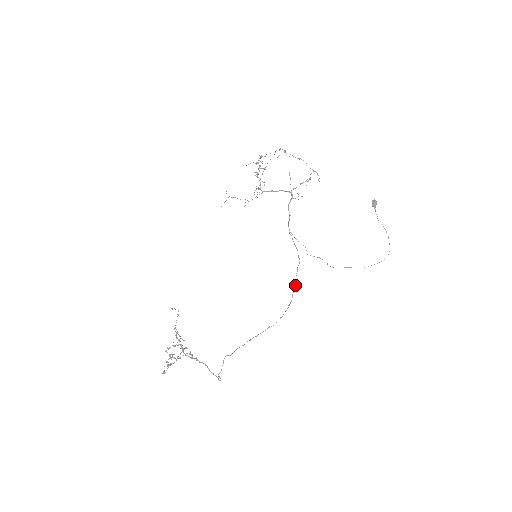
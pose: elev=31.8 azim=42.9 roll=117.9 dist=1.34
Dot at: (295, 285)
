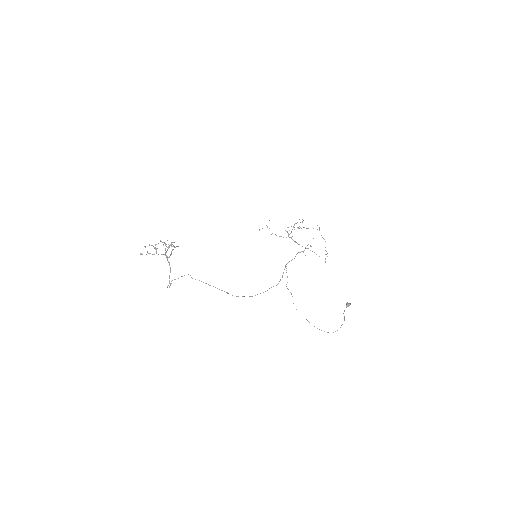
Dot at: occluded
